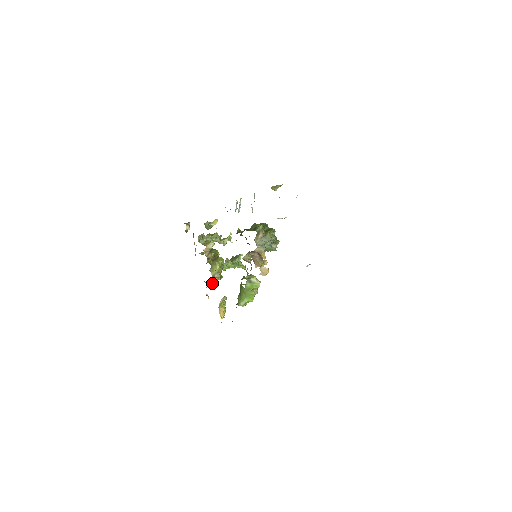
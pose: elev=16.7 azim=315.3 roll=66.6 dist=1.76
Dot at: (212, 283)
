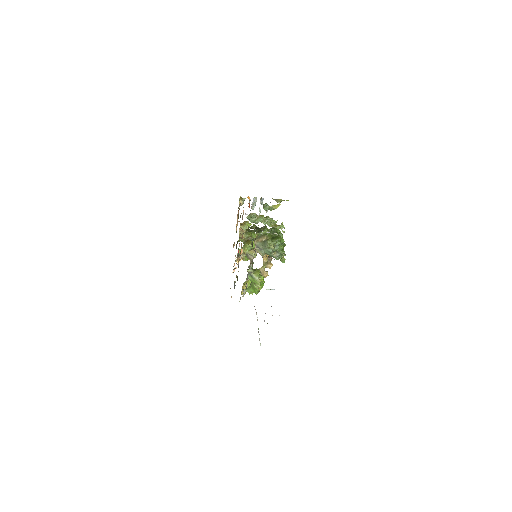
Dot at: occluded
